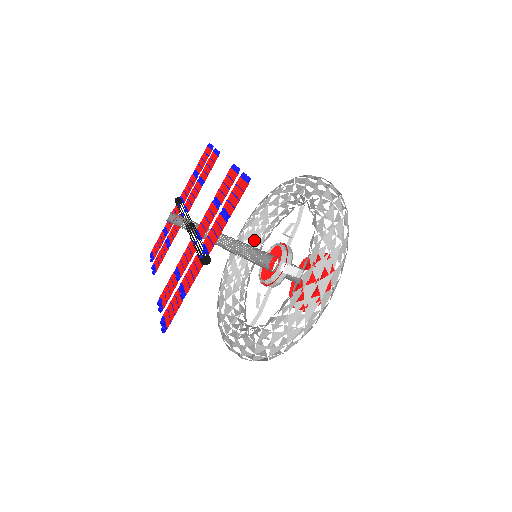
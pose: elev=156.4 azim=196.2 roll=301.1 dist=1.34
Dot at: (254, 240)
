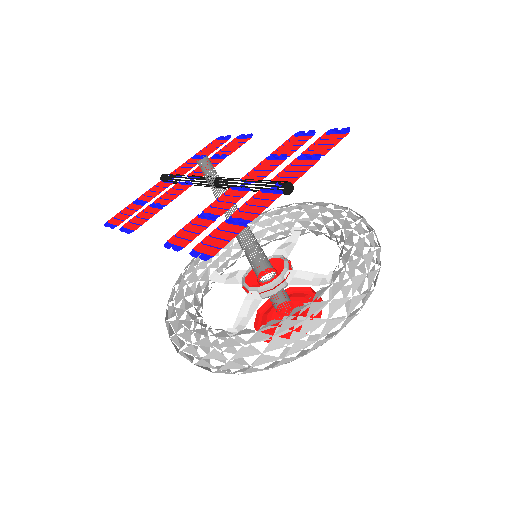
Dot at: occluded
